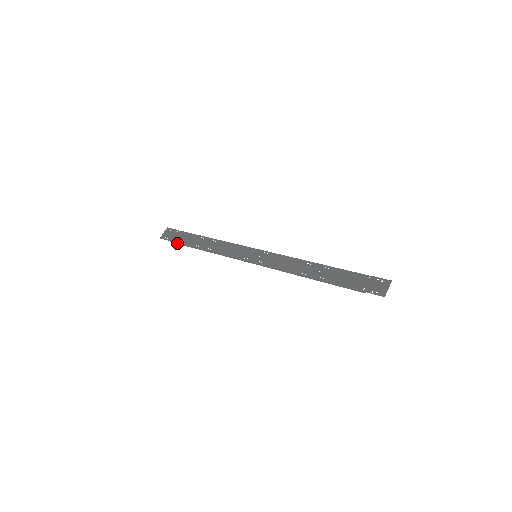
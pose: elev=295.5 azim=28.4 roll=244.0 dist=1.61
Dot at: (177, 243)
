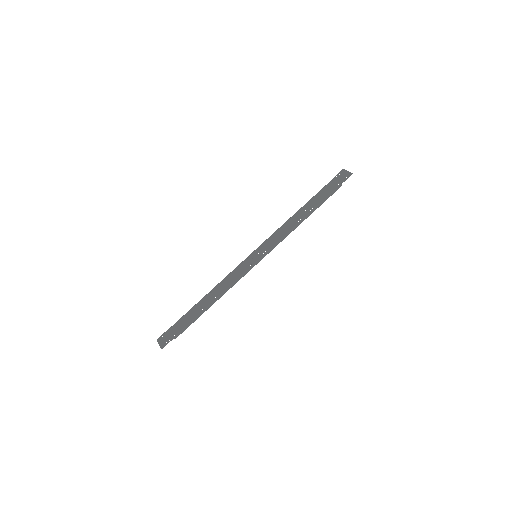
Dot at: (183, 331)
